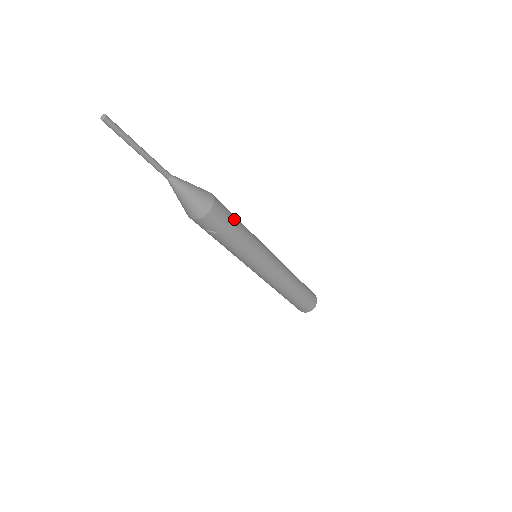
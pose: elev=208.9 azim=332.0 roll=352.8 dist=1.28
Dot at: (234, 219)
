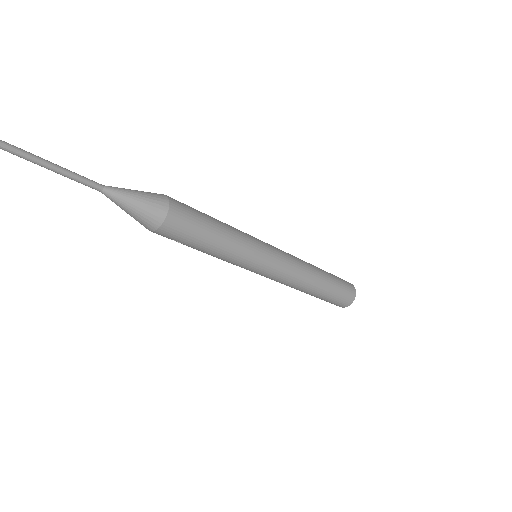
Dot at: (205, 229)
